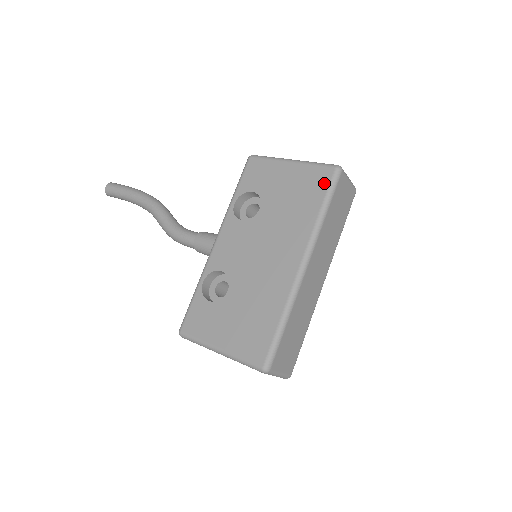
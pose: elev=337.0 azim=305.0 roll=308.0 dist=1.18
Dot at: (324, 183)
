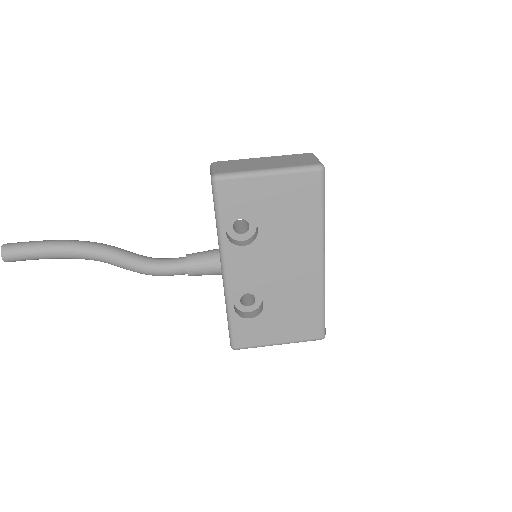
Dot at: (316, 189)
